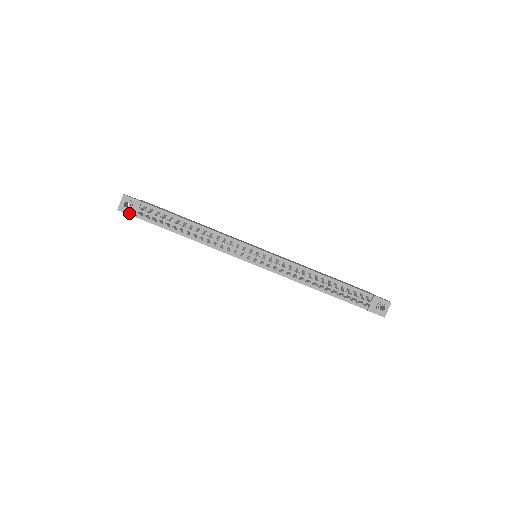
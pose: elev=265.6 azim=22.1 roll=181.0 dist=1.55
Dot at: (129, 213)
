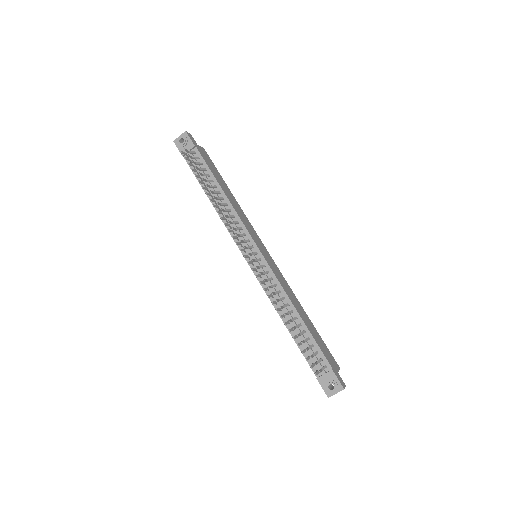
Dot at: (180, 149)
